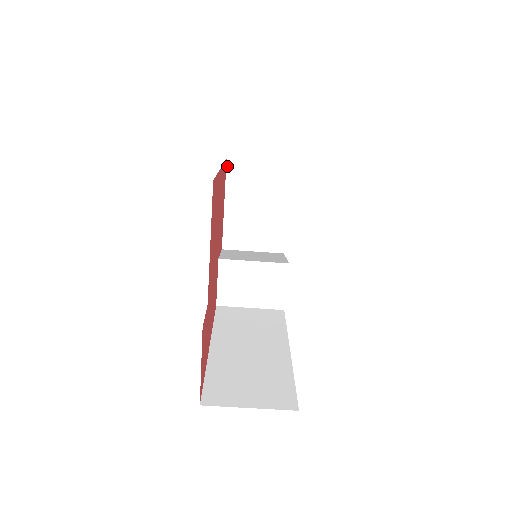
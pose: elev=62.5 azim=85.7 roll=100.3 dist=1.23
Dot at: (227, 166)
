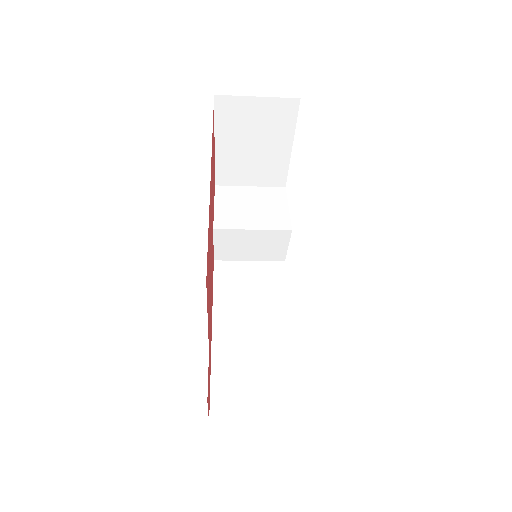
Dot at: (215, 103)
